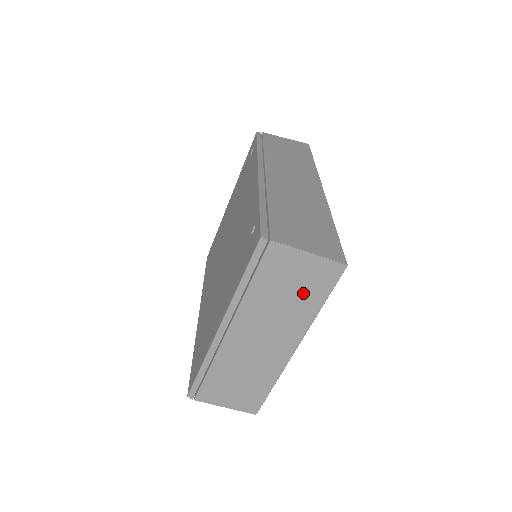
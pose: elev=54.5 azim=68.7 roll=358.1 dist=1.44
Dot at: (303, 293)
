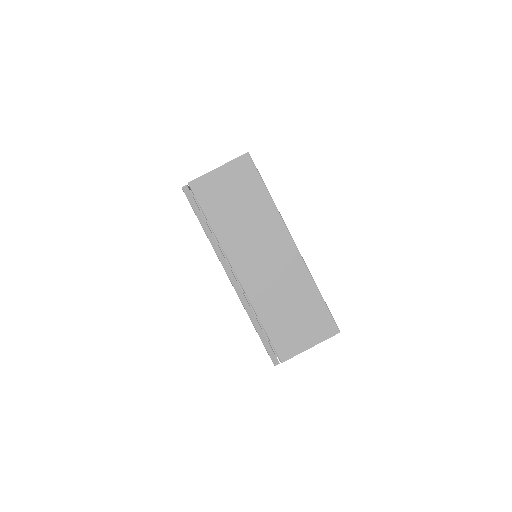
Dot at: (247, 197)
